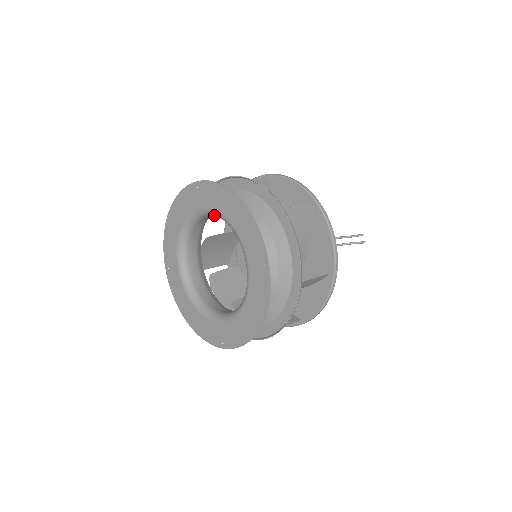
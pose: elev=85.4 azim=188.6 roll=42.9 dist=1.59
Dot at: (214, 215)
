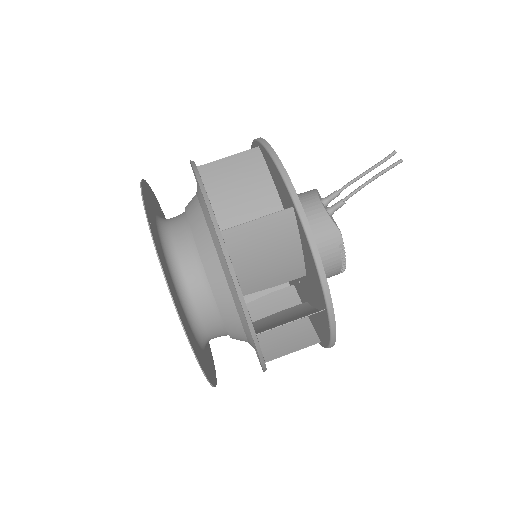
Dot at: occluded
